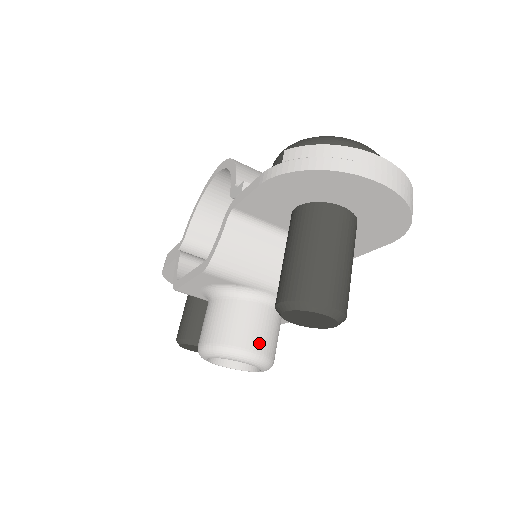
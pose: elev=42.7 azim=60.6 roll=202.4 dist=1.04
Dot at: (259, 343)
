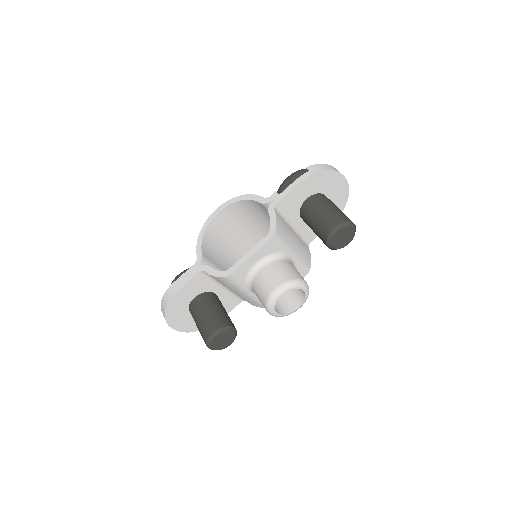
Dot at: occluded
